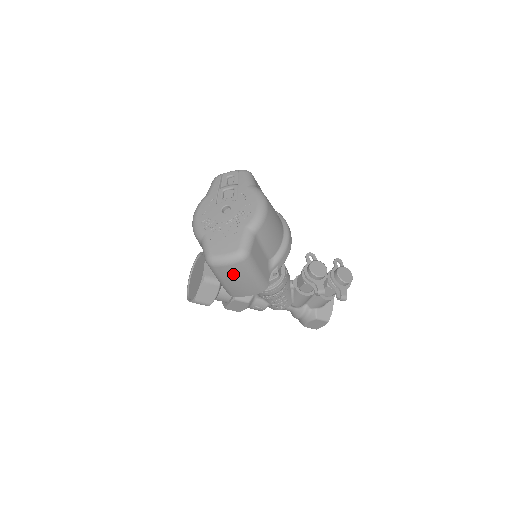
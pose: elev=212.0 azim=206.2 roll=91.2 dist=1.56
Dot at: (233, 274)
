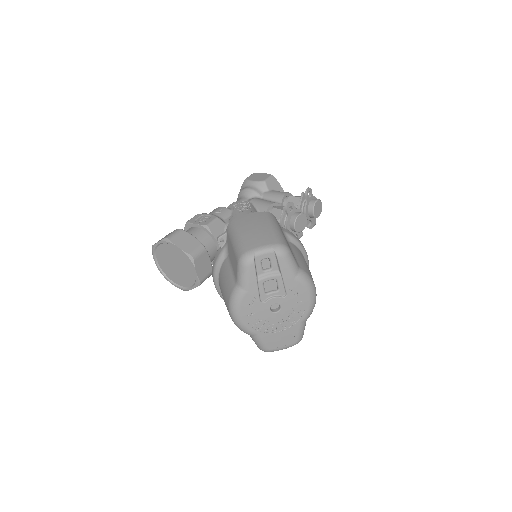
Dot at: occluded
